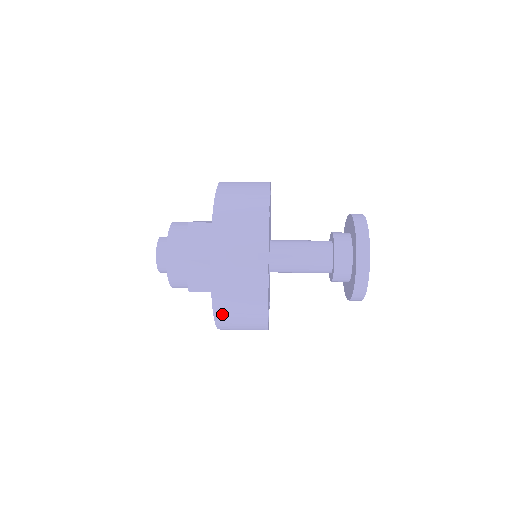
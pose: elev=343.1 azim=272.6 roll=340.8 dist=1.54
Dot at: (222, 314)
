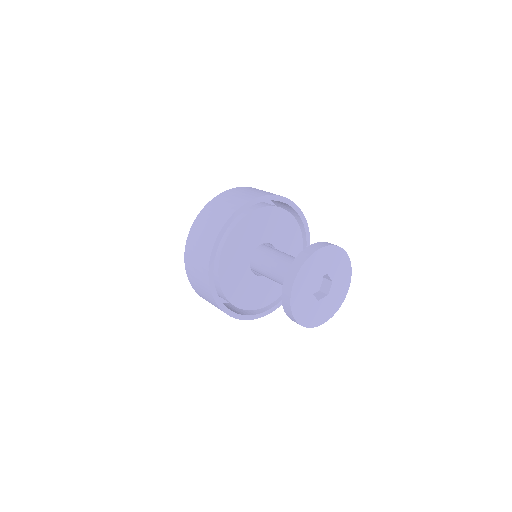
Dot at: occluded
